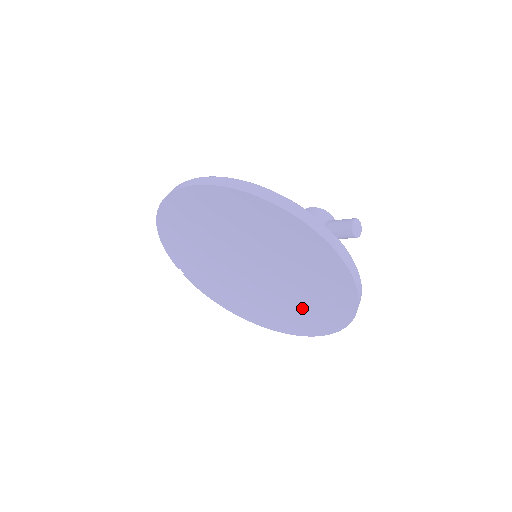
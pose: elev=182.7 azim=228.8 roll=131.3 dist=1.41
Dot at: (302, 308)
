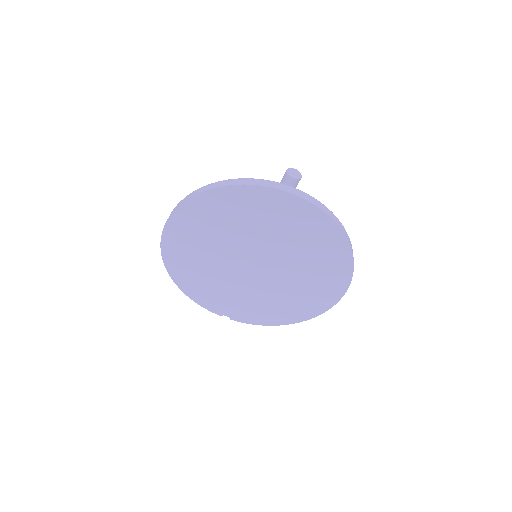
Dot at: (313, 265)
